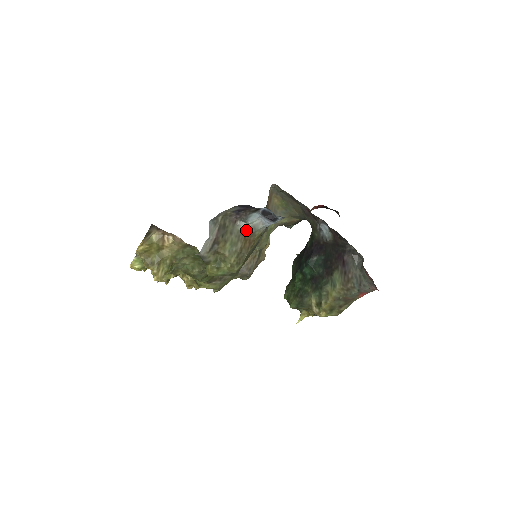
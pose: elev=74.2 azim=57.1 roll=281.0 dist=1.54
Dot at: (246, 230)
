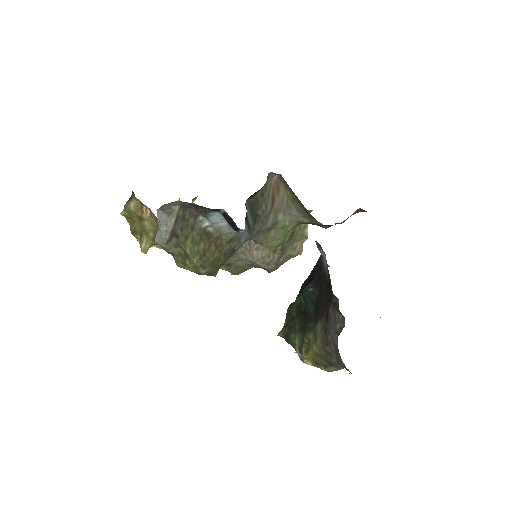
Dot at: (210, 230)
